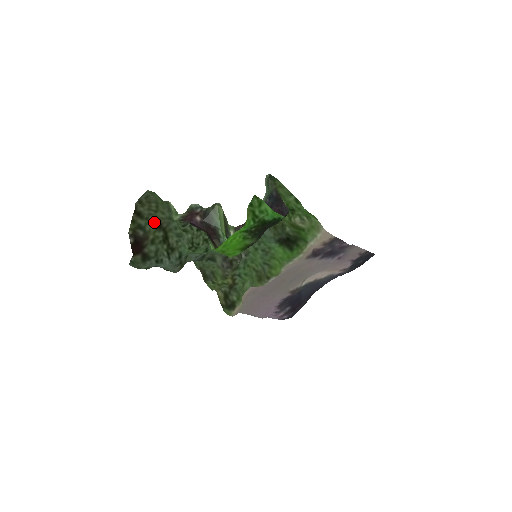
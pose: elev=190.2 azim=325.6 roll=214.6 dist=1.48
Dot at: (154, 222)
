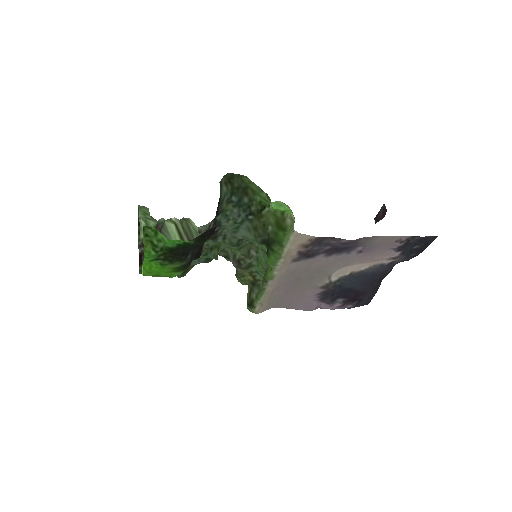
Dot at: occluded
